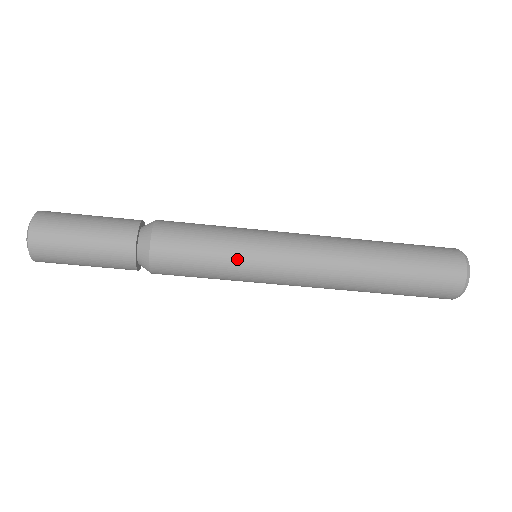
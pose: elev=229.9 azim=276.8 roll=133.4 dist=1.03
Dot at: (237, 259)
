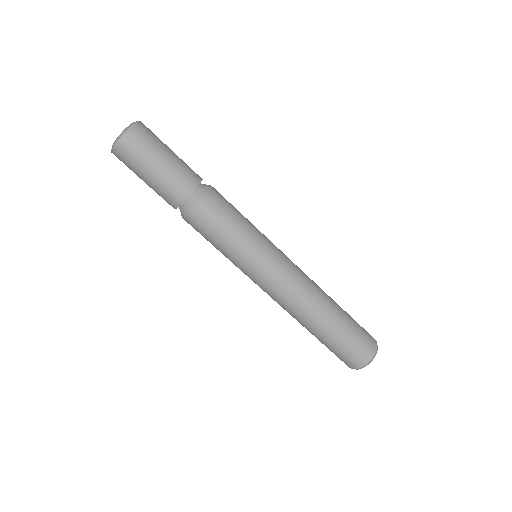
Dot at: (259, 234)
